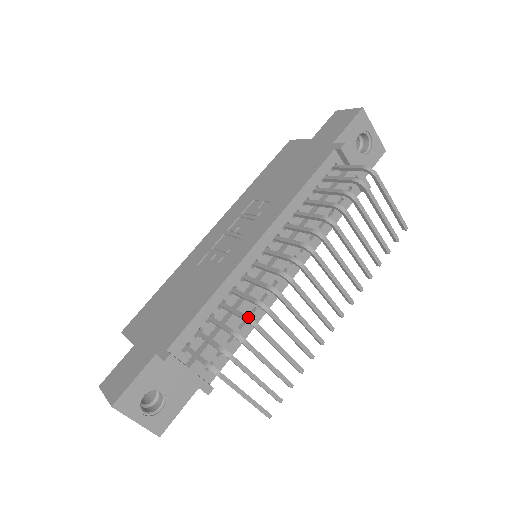
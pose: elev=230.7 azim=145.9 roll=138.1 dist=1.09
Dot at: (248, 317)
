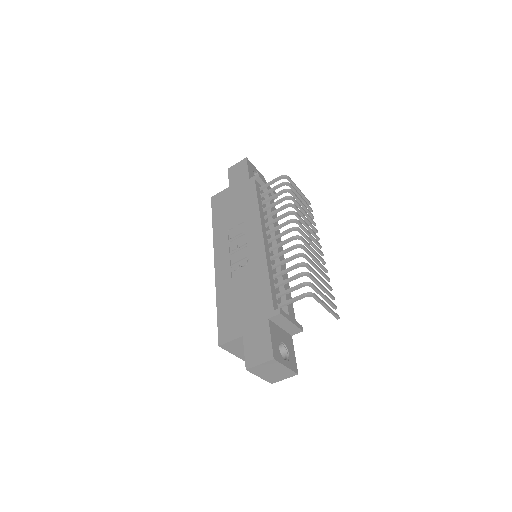
Dot at: (301, 263)
